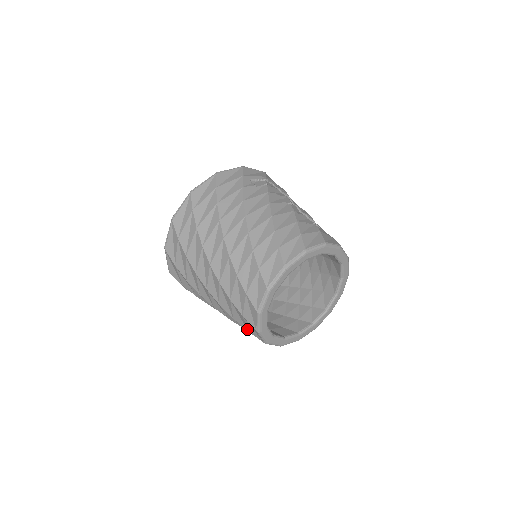
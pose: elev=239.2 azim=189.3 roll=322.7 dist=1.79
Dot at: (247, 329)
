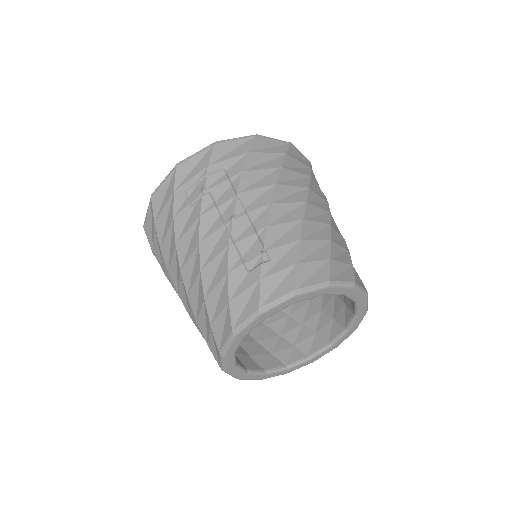
Dot at: occluded
